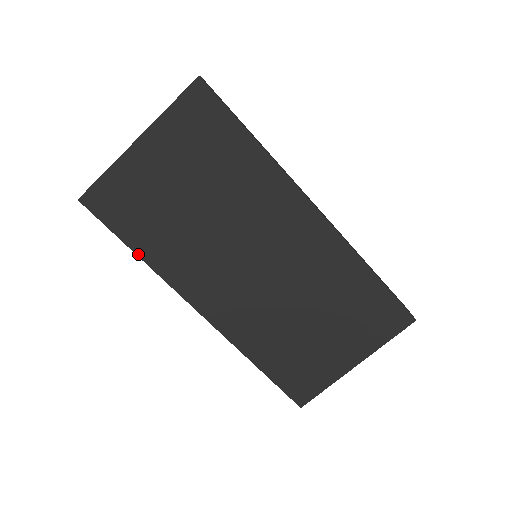
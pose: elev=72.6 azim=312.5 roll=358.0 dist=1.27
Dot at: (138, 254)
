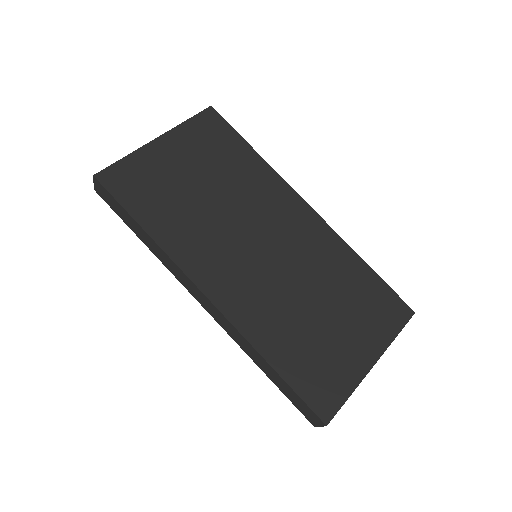
Dot at: (146, 230)
